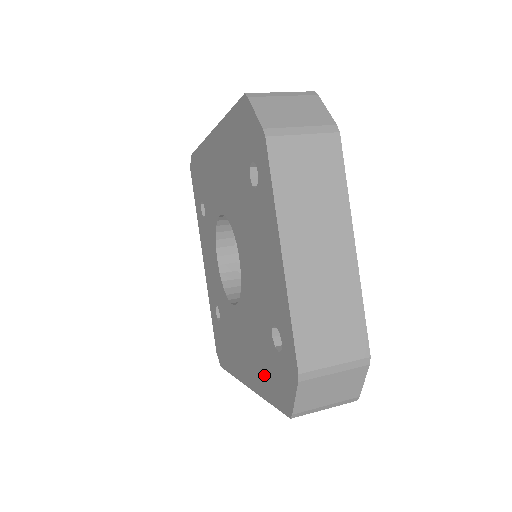
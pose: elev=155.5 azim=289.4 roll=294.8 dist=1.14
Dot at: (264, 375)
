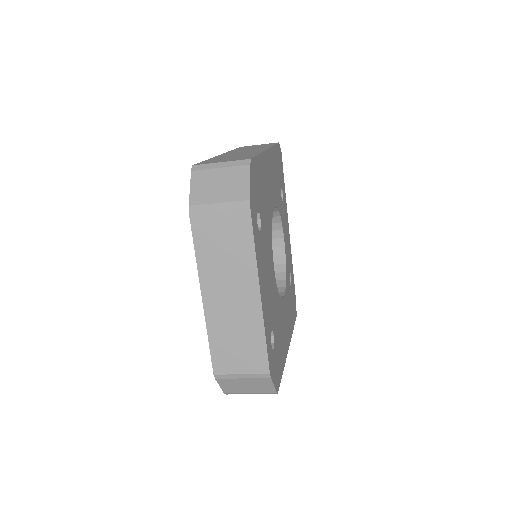
Dot at: occluded
